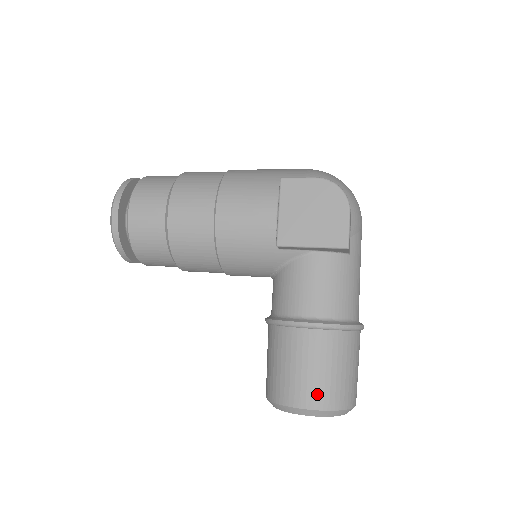
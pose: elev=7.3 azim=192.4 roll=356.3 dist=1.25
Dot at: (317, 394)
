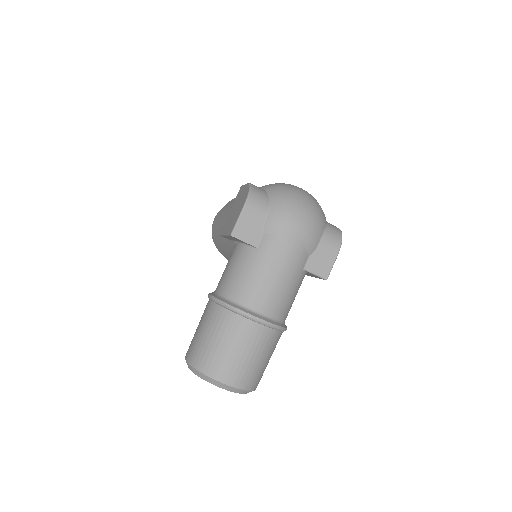
Dot at: (192, 350)
